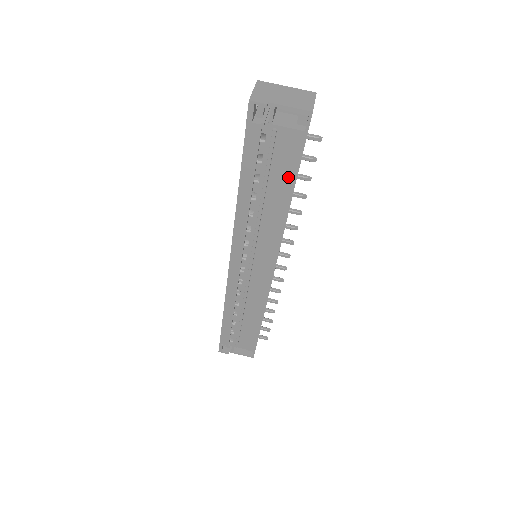
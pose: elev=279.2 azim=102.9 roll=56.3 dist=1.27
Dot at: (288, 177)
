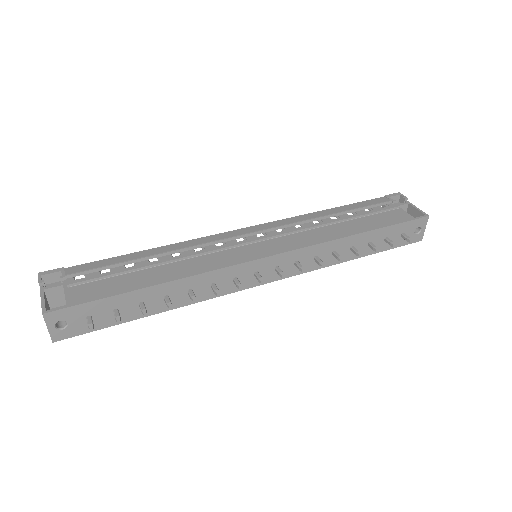
Dot at: (374, 225)
